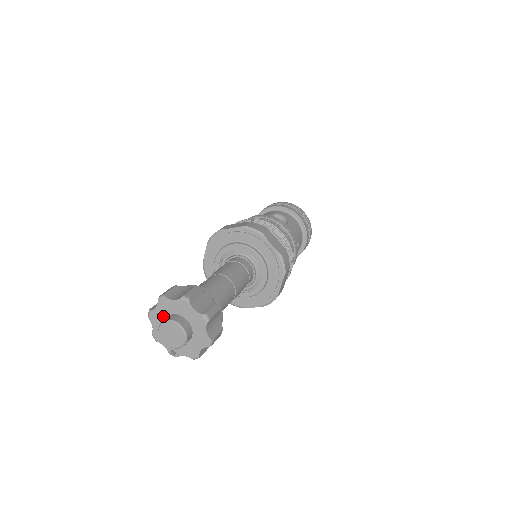
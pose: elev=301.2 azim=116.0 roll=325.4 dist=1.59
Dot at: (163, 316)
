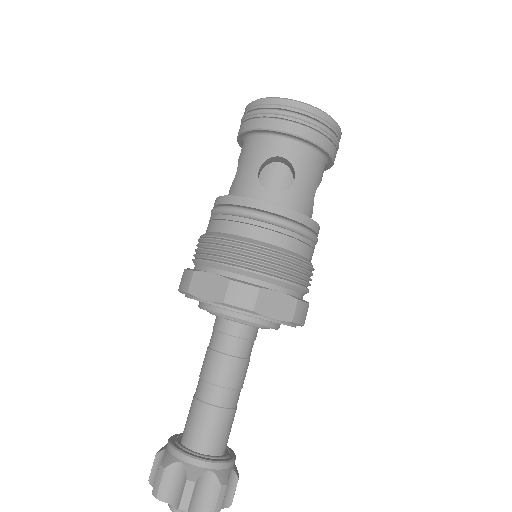
Dot at: occluded
